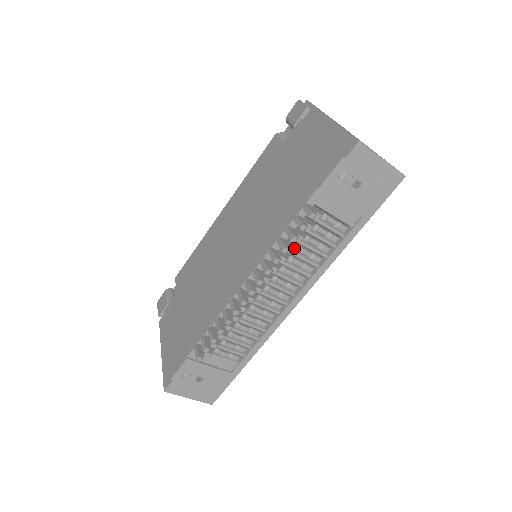
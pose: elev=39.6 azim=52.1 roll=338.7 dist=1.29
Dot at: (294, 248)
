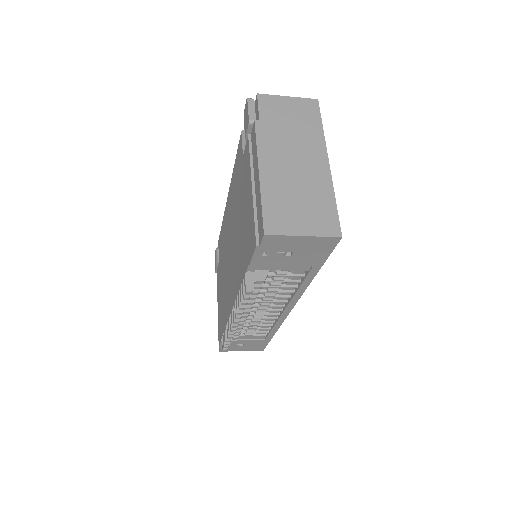
Dot at: (254, 298)
